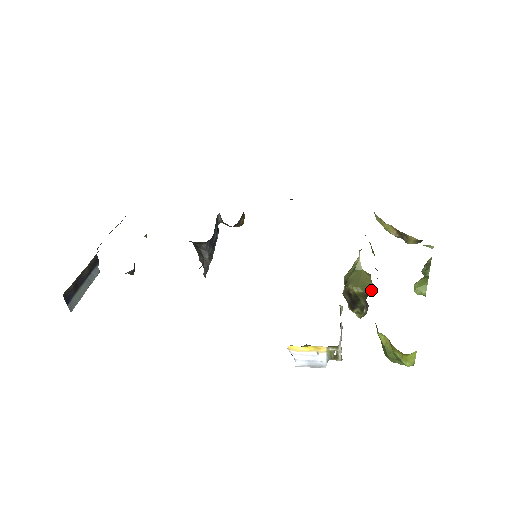
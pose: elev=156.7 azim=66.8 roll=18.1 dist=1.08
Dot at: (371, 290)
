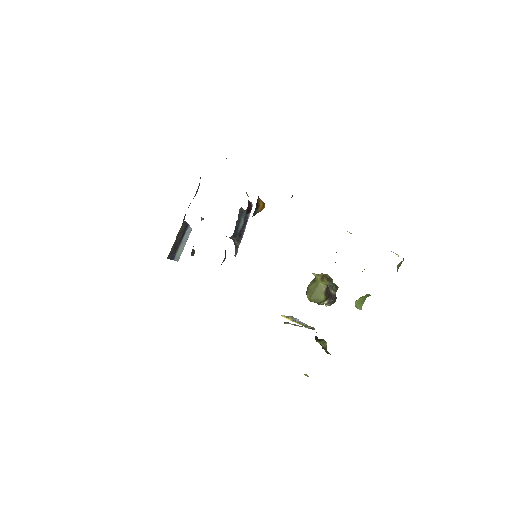
Dot at: (321, 301)
